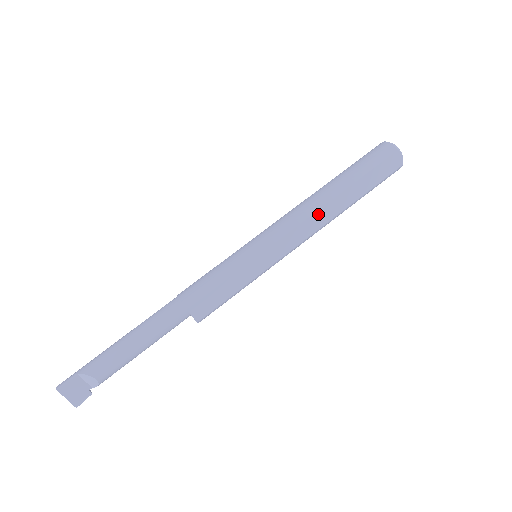
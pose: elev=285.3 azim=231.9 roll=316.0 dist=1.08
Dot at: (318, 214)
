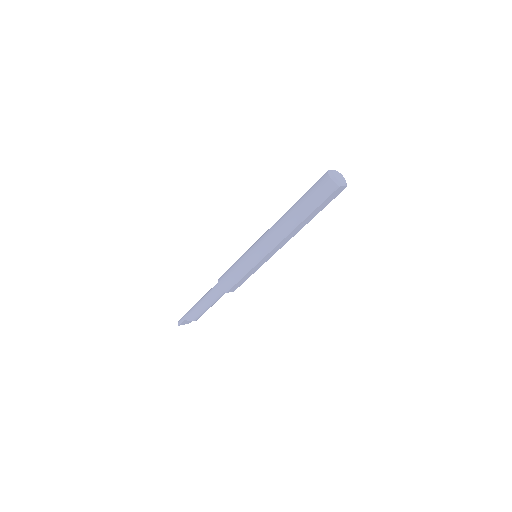
Dot at: (288, 236)
